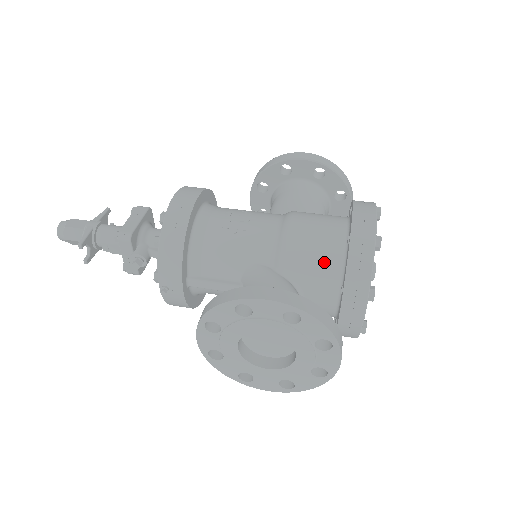
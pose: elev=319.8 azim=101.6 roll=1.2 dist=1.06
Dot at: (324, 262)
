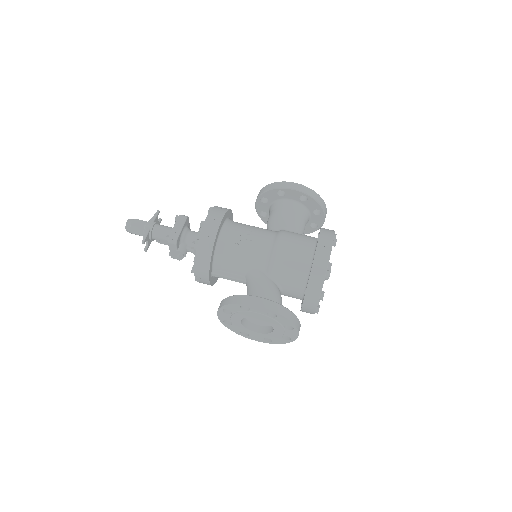
Dot at: (296, 274)
